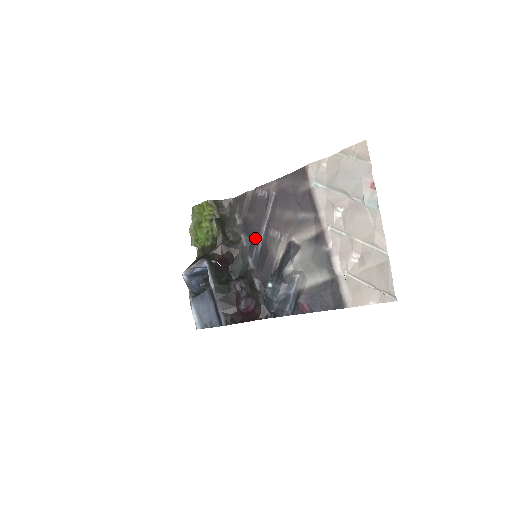
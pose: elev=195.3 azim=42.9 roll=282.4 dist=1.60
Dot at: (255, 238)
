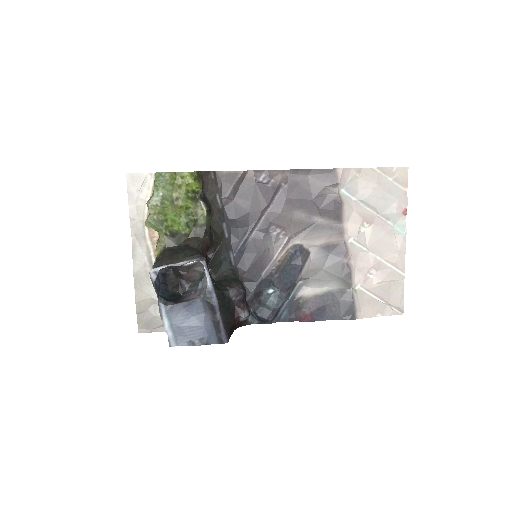
Dot at: (244, 231)
